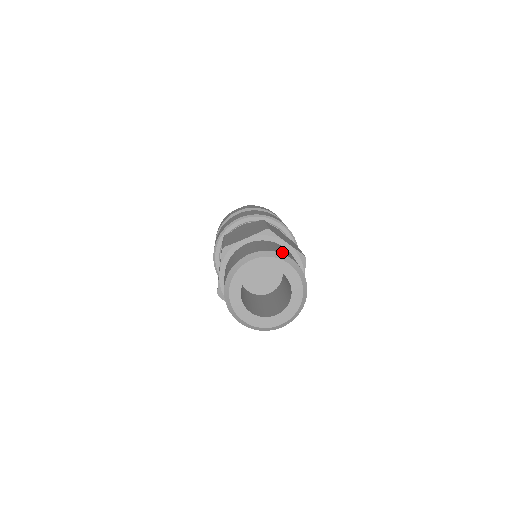
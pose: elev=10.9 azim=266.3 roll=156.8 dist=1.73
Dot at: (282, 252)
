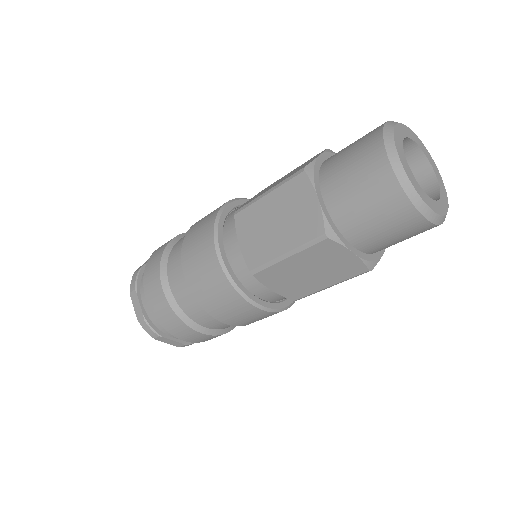
Dot at: occluded
